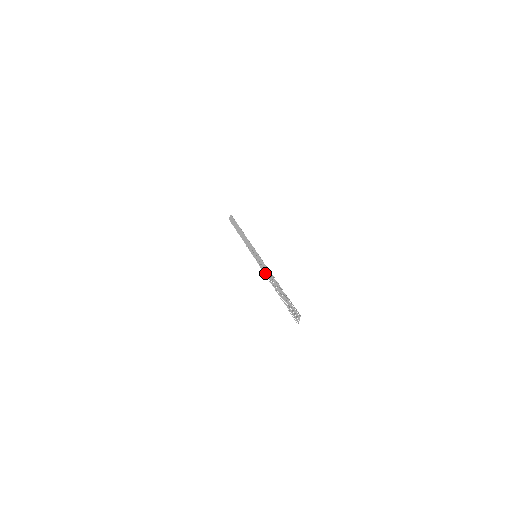
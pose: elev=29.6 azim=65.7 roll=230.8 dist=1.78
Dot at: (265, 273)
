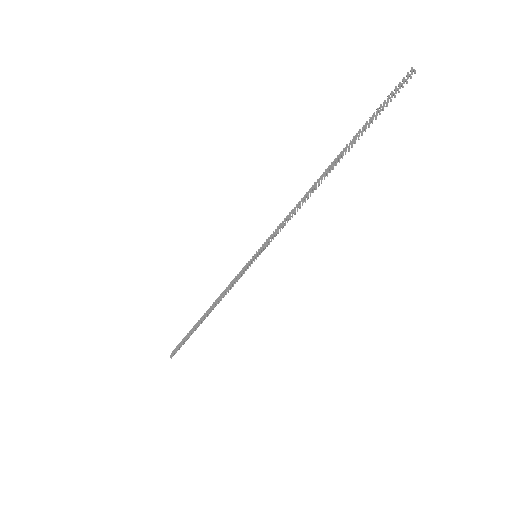
Dot at: occluded
